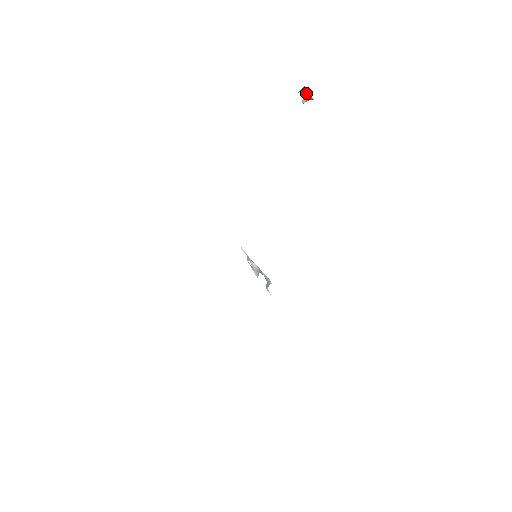
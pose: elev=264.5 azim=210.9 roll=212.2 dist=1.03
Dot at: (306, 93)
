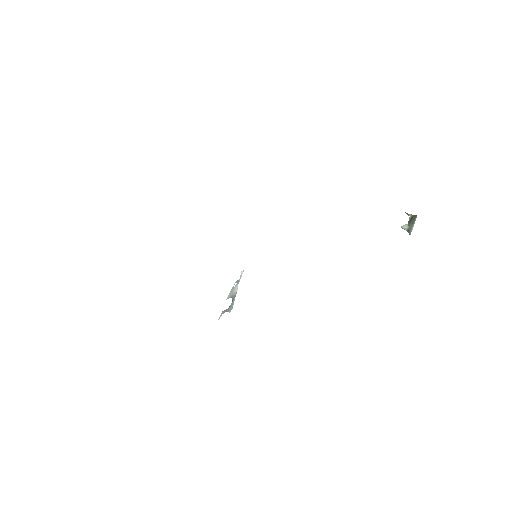
Dot at: (412, 222)
